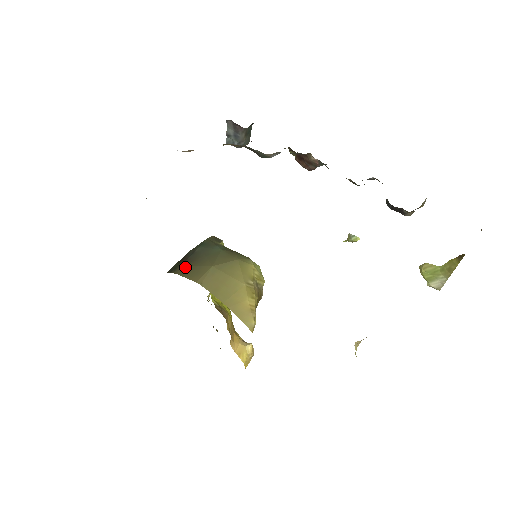
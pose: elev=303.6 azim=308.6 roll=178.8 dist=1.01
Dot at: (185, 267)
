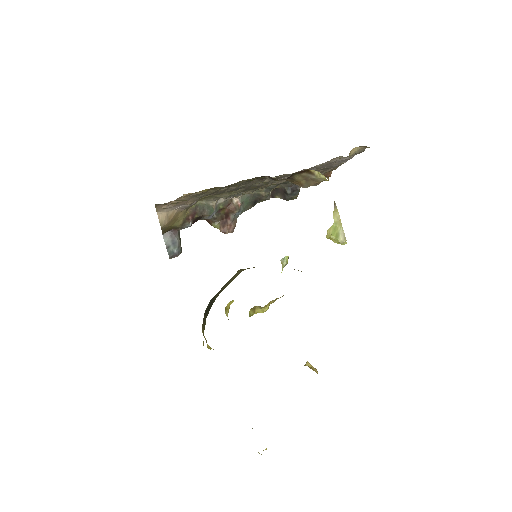
Dot at: (220, 290)
